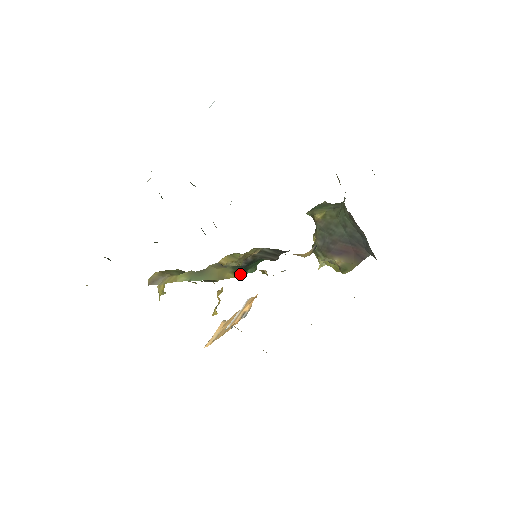
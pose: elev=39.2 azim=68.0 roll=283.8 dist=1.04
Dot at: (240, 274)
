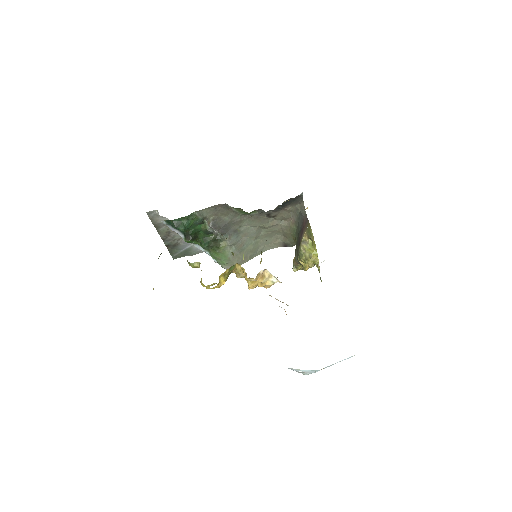
Dot at: occluded
